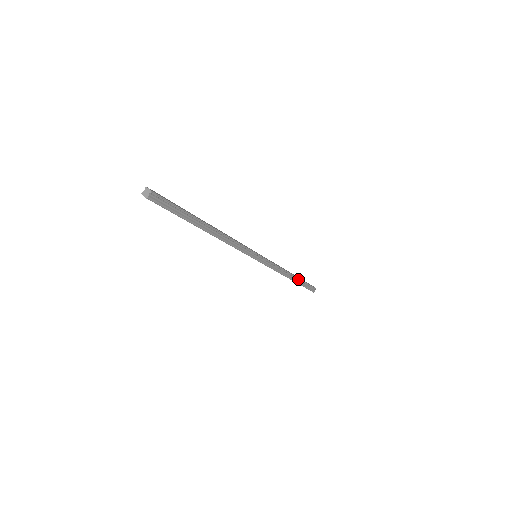
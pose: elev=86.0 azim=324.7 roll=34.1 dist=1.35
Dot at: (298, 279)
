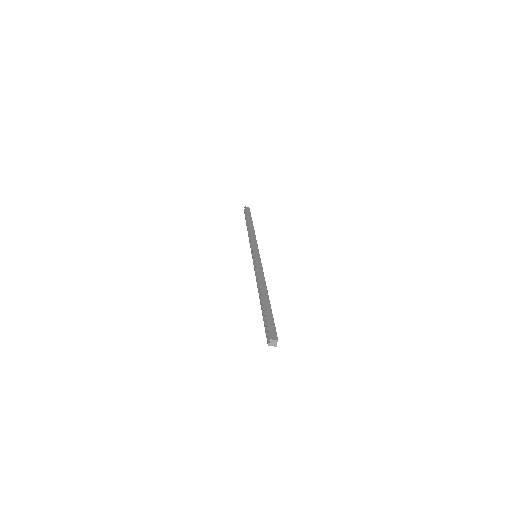
Dot at: (252, 223)
